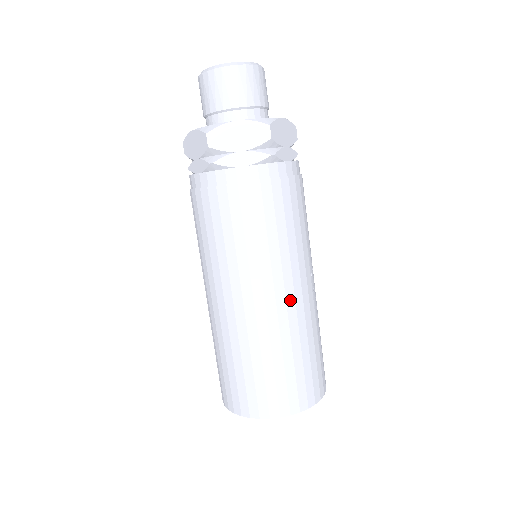
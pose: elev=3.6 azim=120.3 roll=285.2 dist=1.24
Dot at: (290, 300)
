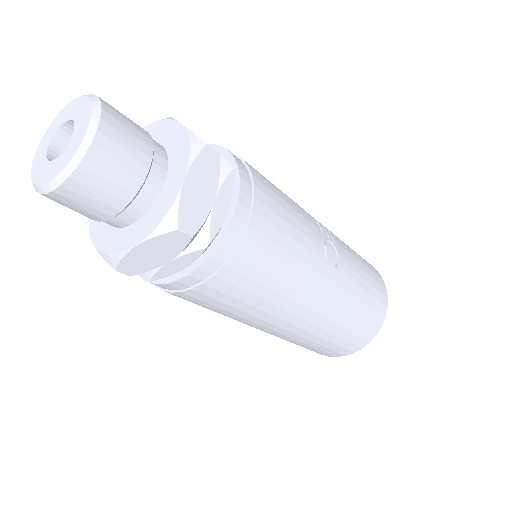
Dot at: (317, 308)
